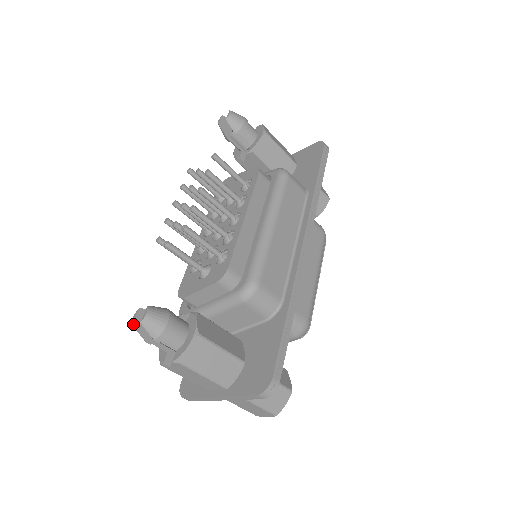
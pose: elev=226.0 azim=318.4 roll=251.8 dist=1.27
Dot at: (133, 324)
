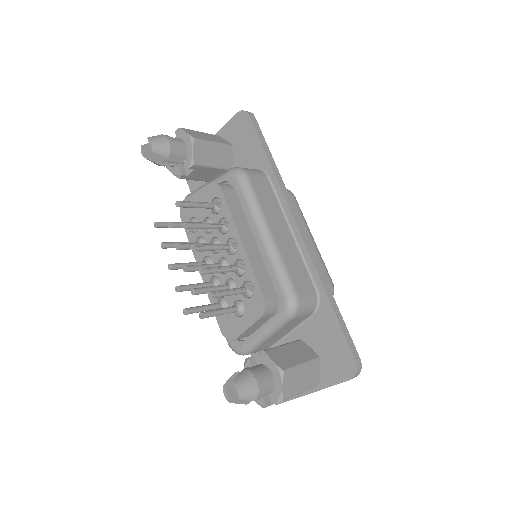
Dot at: (230, 401)
